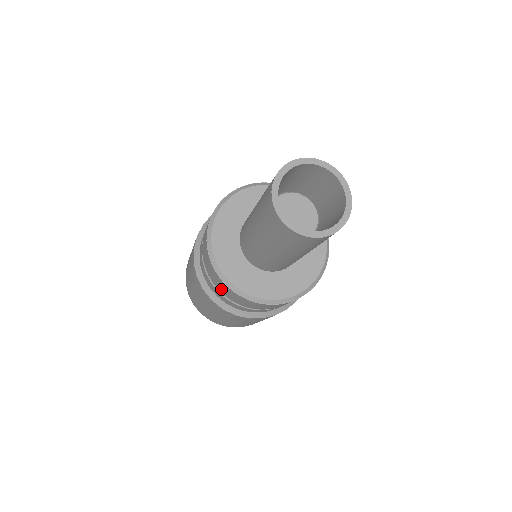
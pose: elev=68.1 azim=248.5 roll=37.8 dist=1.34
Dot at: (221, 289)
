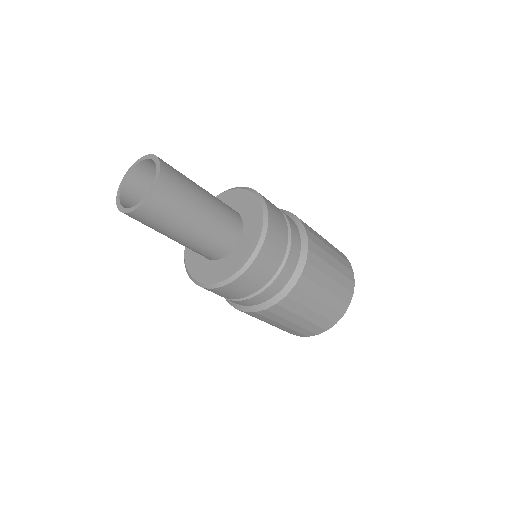
Dot at: occluded
